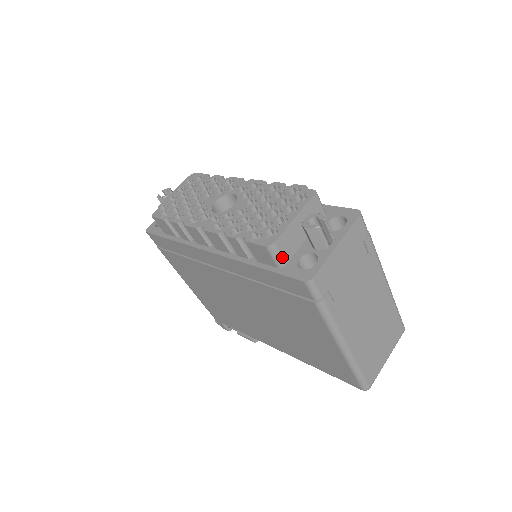
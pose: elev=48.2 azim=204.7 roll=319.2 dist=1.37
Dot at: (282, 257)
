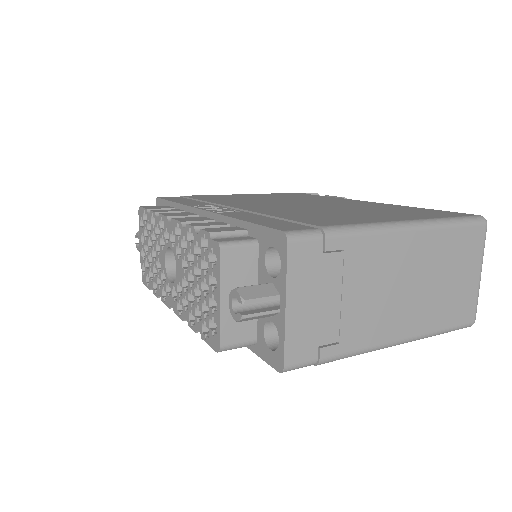
Dot at: (244, 342)
